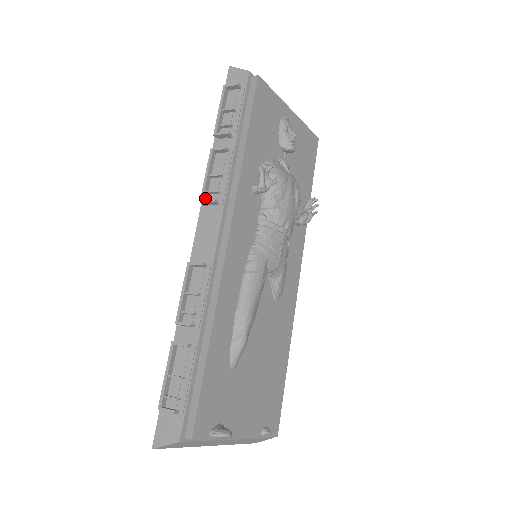
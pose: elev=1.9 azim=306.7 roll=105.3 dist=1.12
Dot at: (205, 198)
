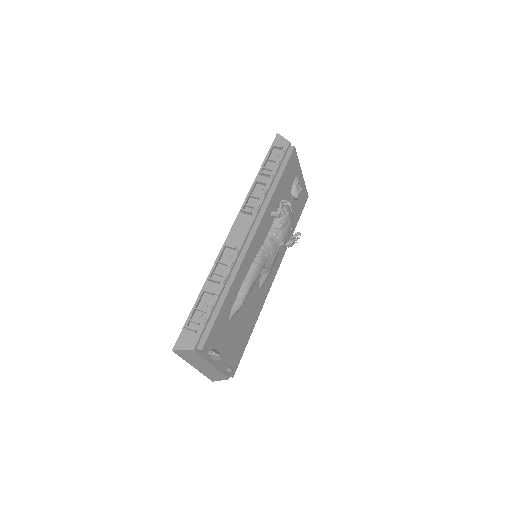
Dot at: (244, 208)
